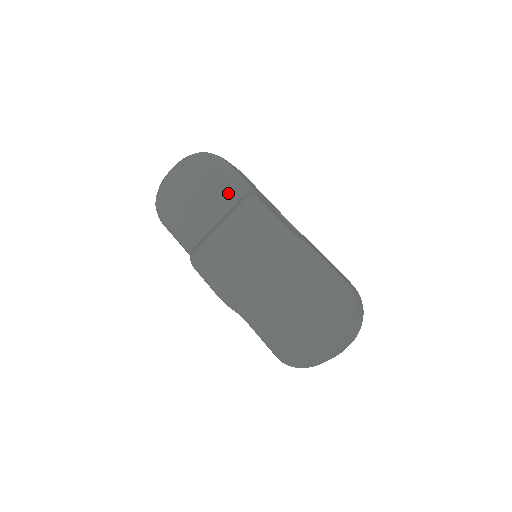
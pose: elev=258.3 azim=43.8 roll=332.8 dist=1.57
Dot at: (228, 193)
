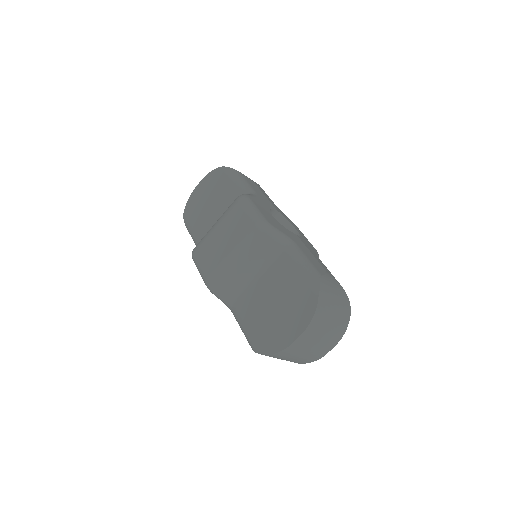
Dot at: (233, 198)
